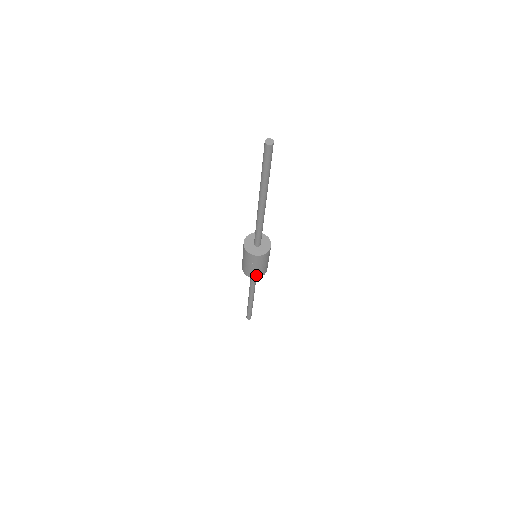
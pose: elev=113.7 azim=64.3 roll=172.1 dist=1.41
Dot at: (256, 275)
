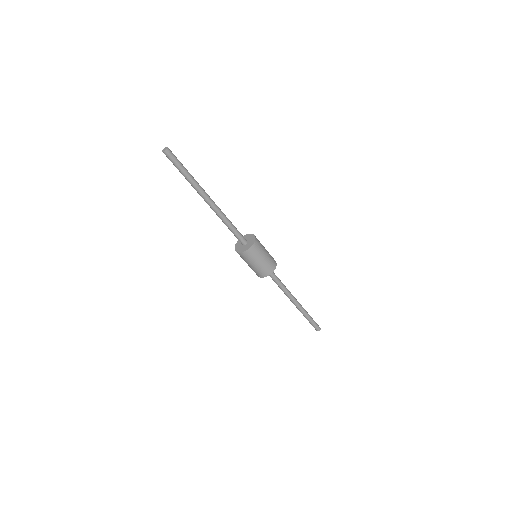
Dot at: (257, 274)
